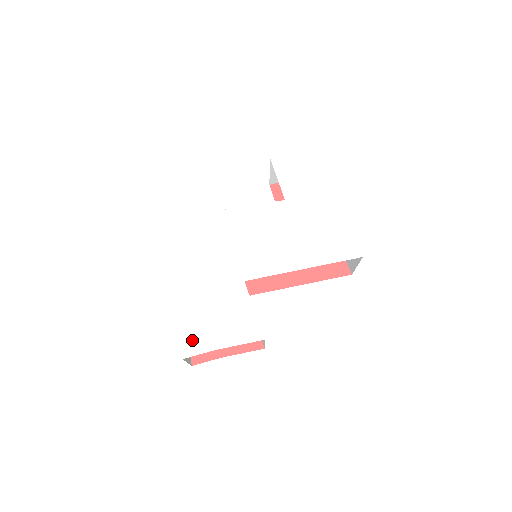
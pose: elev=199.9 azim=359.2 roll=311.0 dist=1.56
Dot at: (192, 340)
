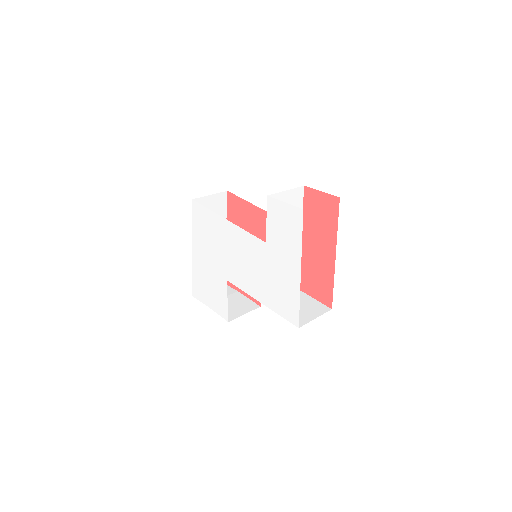
Dot at: (197, 290)
